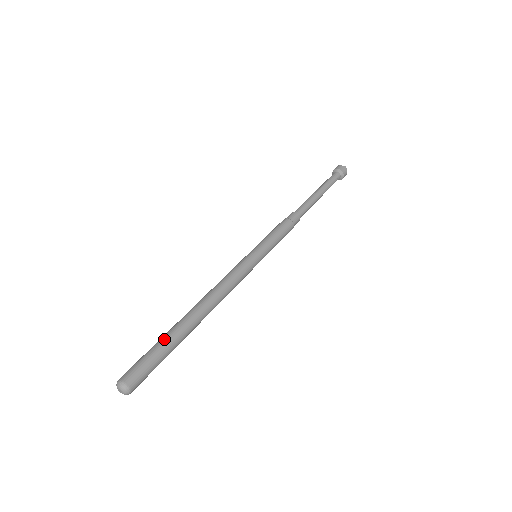
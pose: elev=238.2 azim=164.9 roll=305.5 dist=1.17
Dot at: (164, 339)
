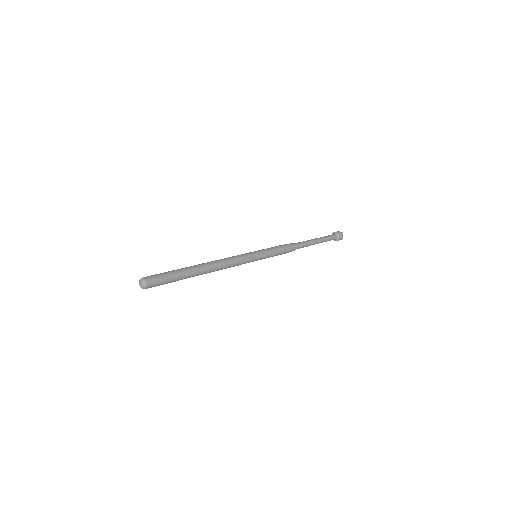
Dot at: (177, 269)
